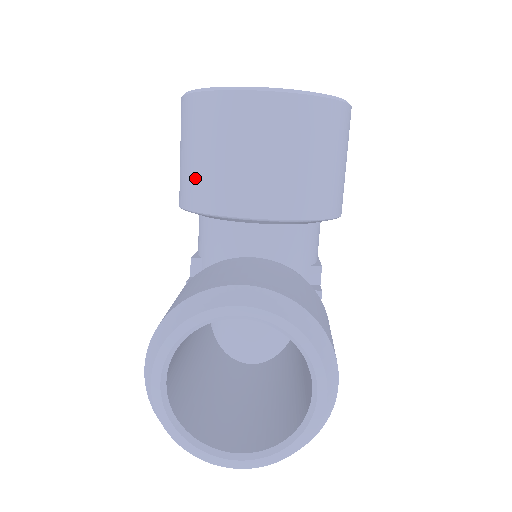
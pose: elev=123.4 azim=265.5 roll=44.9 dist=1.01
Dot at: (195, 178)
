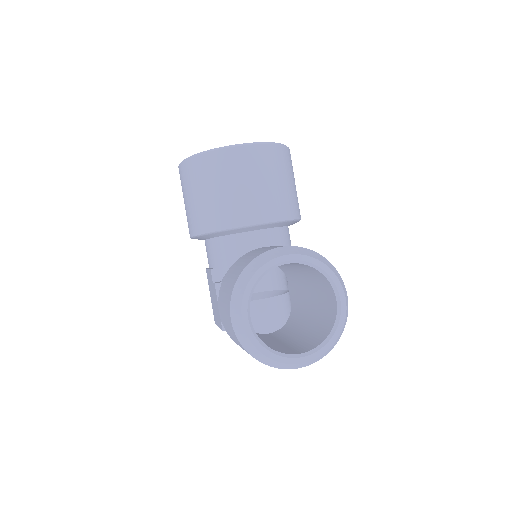
Dot at: (208, 209)
